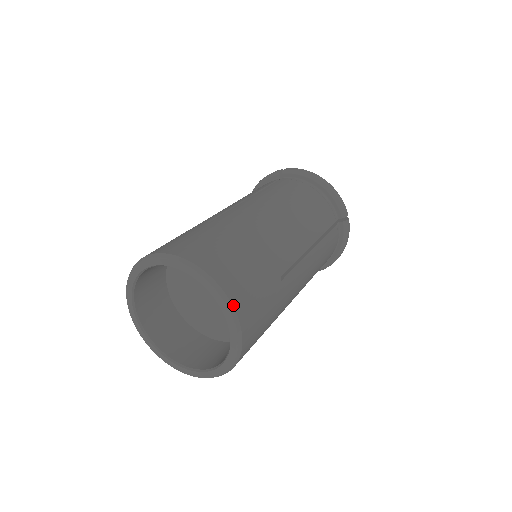
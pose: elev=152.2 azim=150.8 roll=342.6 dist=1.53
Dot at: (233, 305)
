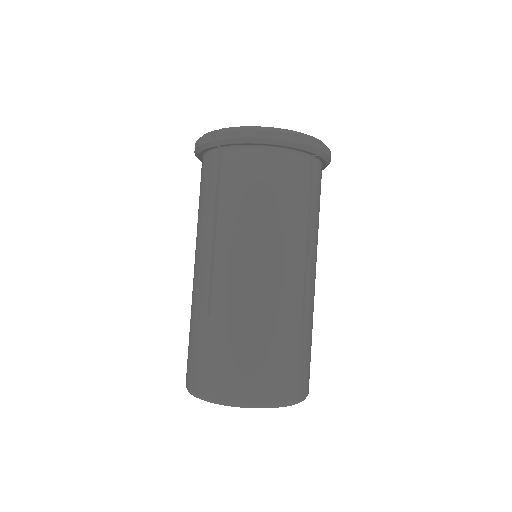
Dot at: (288, 402)
